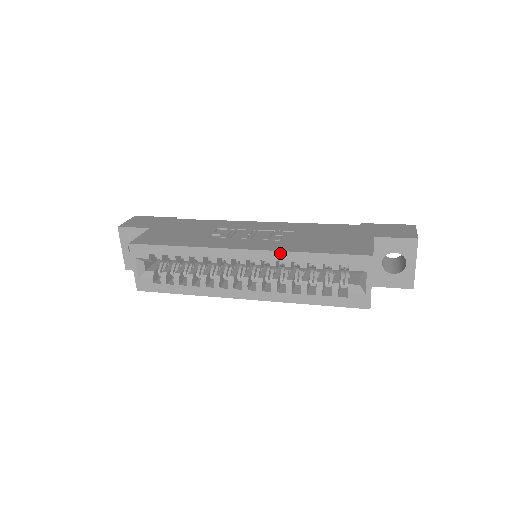
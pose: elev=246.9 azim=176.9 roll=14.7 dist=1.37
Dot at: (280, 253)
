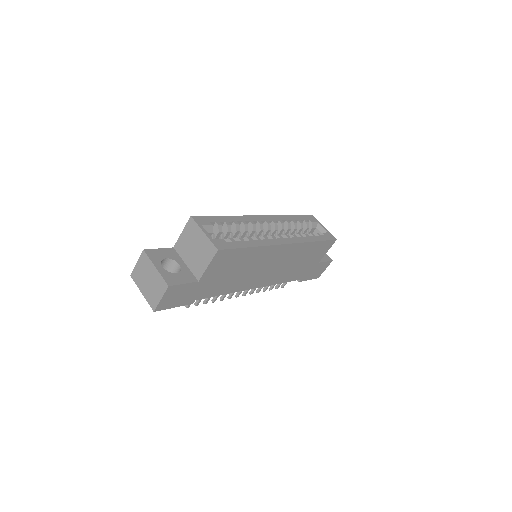
Dot at: (280, 216)
